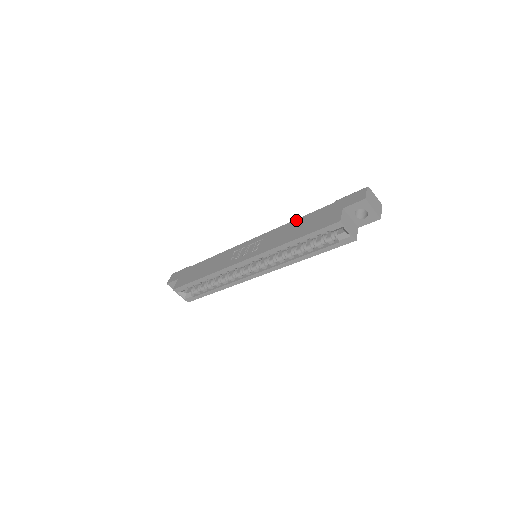
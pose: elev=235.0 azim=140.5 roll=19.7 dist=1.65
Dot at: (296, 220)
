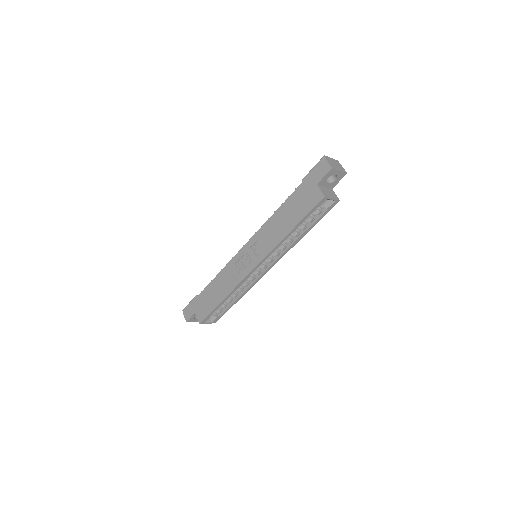
Dot at: (277, 212)
